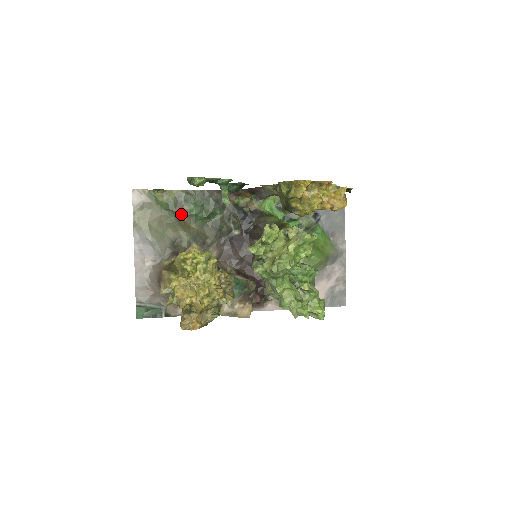
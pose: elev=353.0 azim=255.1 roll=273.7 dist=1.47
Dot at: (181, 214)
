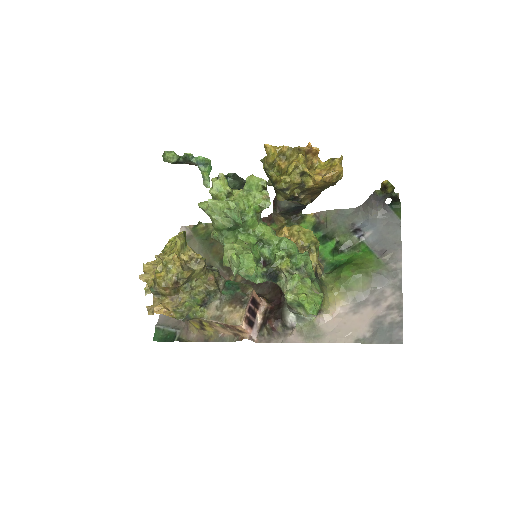
Dot at: (215, 243)
